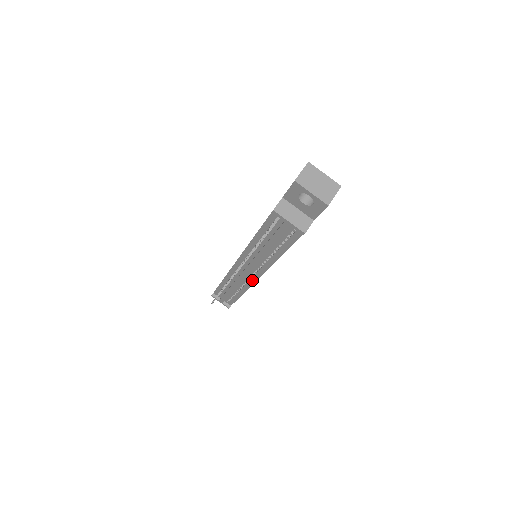
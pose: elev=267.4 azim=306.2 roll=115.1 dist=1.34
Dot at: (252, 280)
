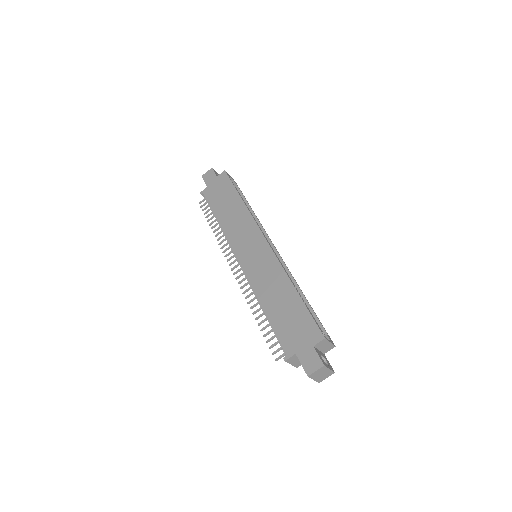
Dot at: occluded
